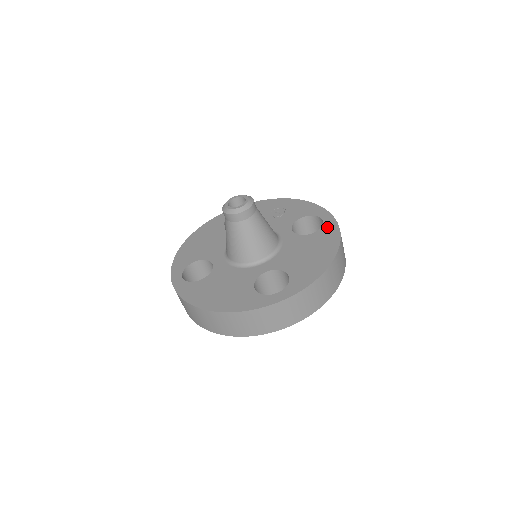
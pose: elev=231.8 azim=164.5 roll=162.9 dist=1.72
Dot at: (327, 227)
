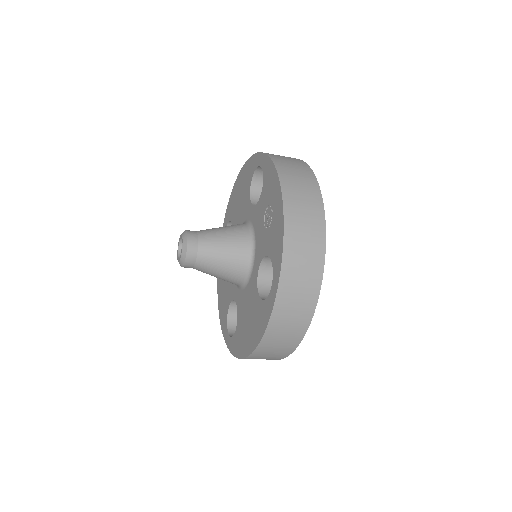
Dot at: (266, 306)
